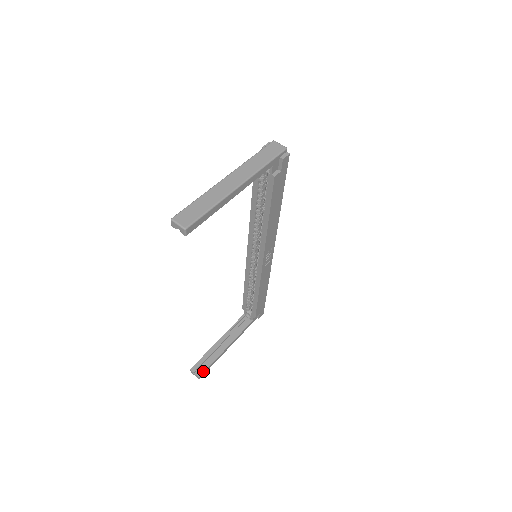
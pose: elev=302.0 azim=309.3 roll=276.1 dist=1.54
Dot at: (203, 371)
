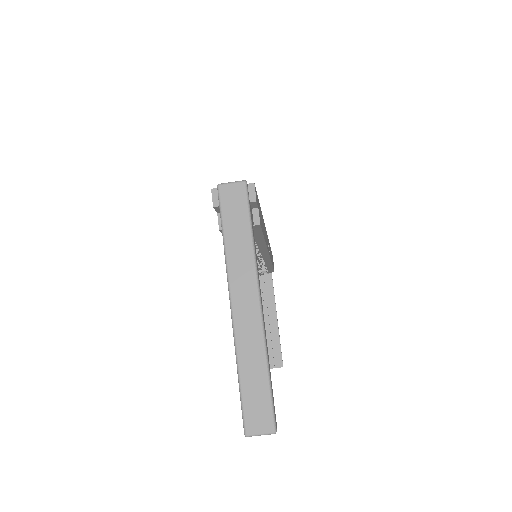
Dot at: (281, 359)
